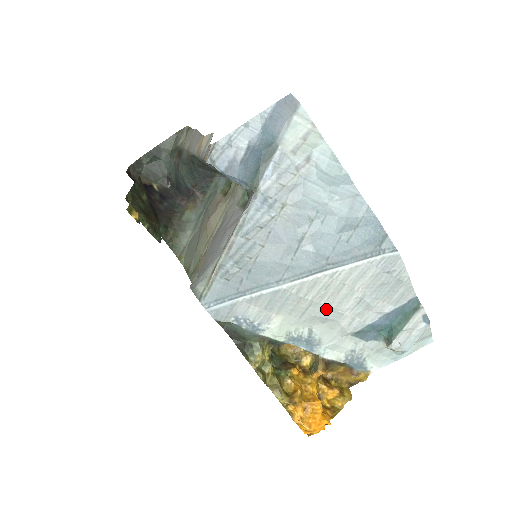
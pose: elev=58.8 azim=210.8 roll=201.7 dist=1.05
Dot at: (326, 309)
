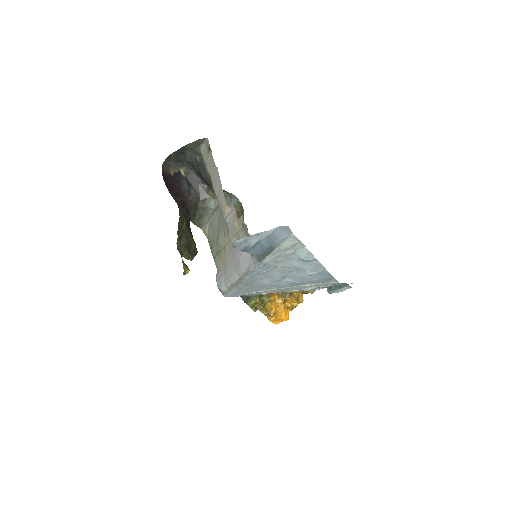
Dot at: occluded
